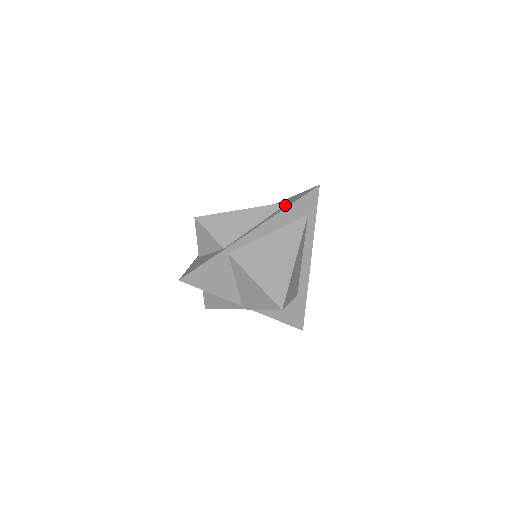
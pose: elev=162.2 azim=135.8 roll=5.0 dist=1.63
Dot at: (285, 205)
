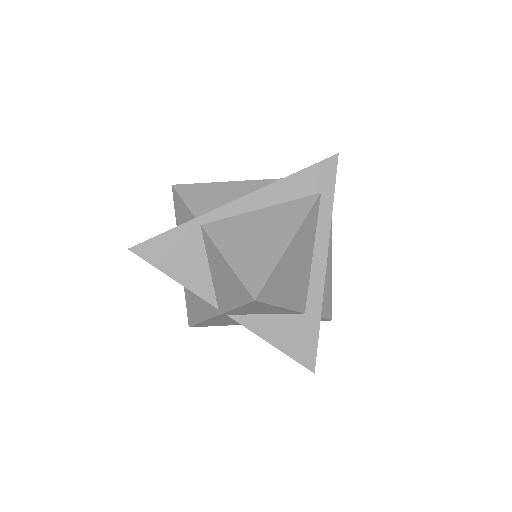
Dot at: occluded
